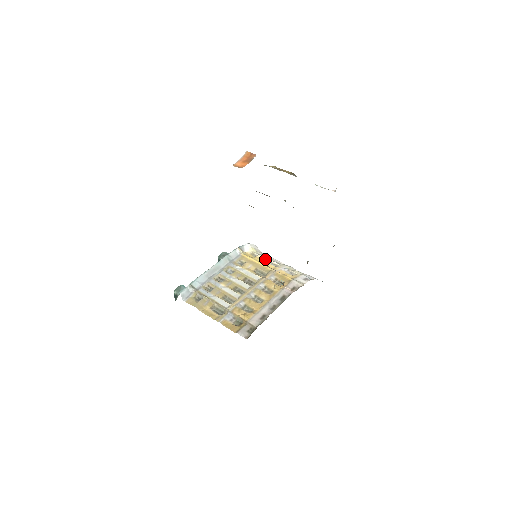
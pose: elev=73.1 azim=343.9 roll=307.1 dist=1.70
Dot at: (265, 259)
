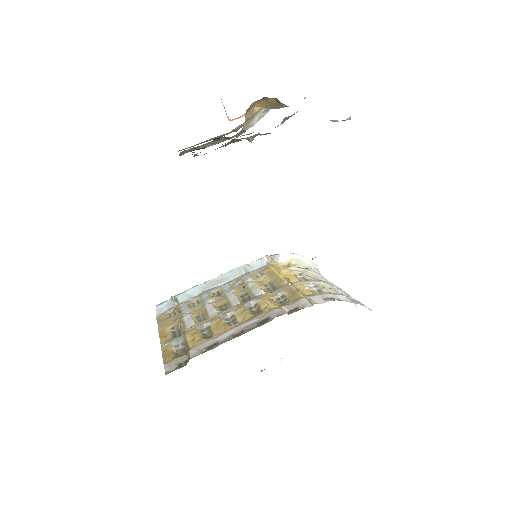
Dot at: (296, 271)
